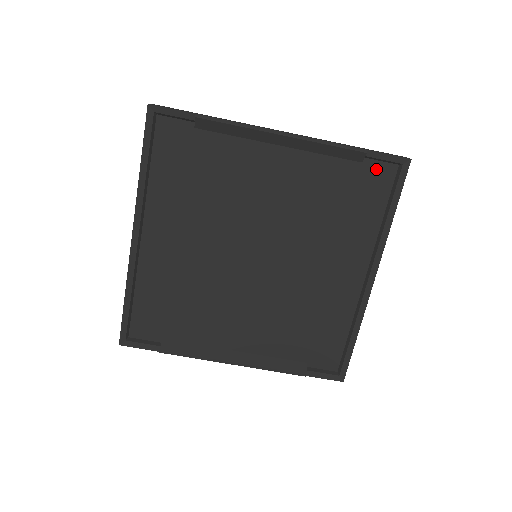
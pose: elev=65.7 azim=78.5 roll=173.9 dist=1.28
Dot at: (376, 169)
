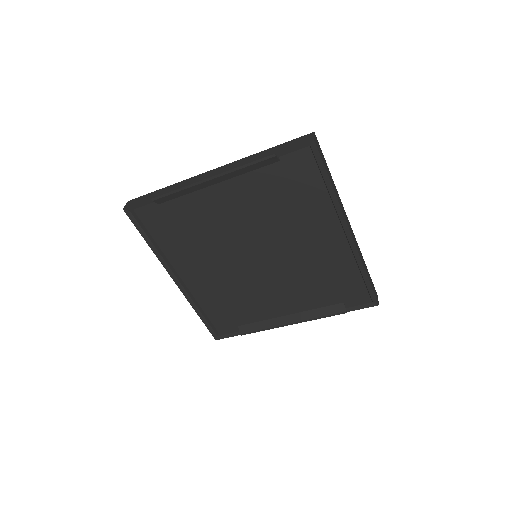
Dot at: (294, 159)
